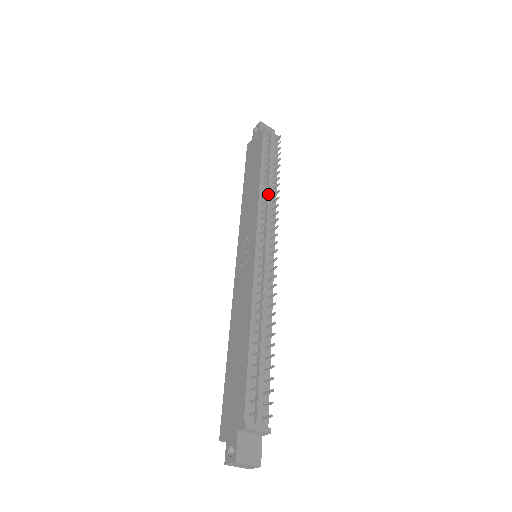
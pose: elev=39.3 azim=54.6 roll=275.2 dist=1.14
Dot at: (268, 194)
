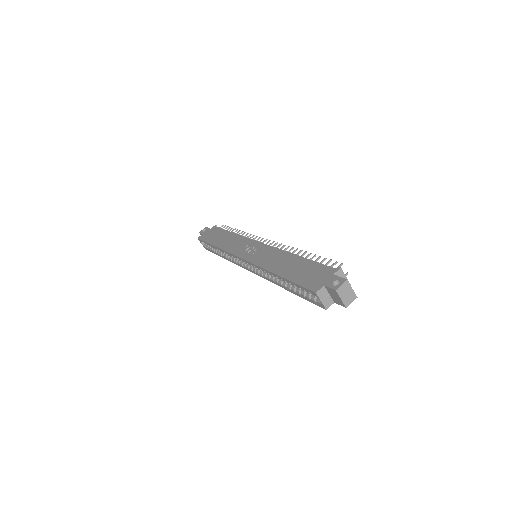
Dot at: occluded
